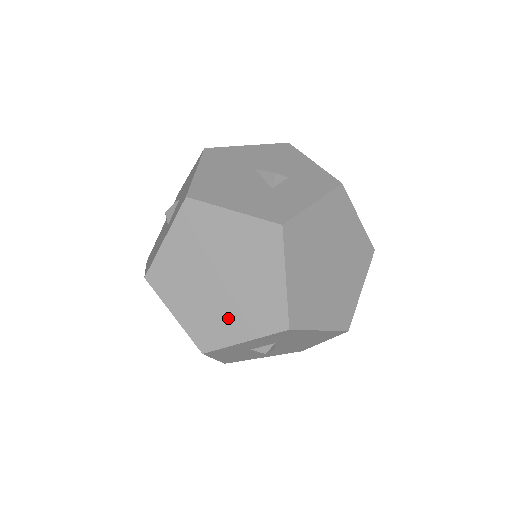
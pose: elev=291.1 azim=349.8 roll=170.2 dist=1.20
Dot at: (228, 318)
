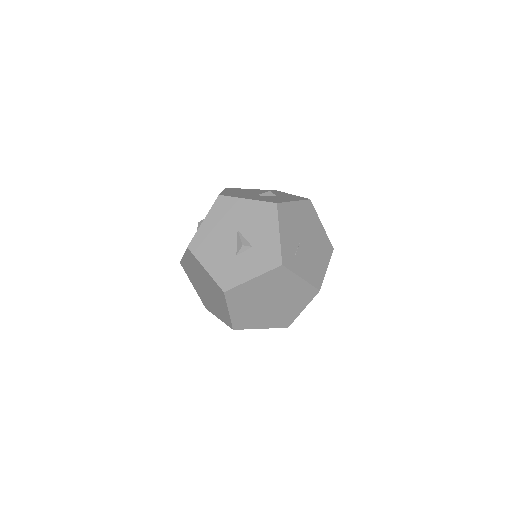
Dot at: (212, 305)
